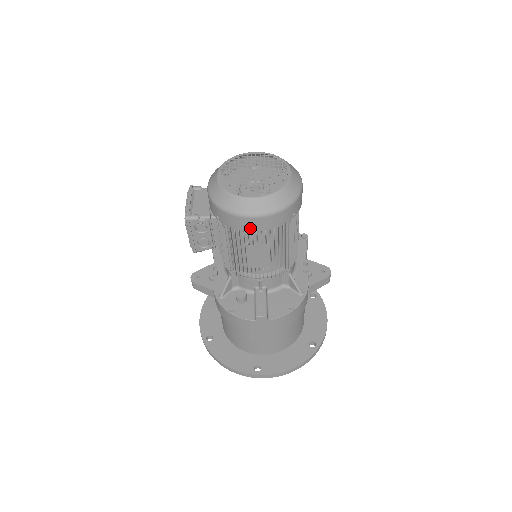
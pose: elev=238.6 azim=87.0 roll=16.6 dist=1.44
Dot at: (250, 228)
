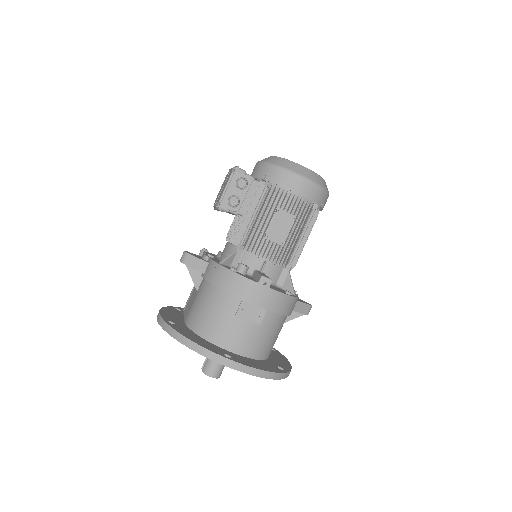
Dot at: (294, 188)
